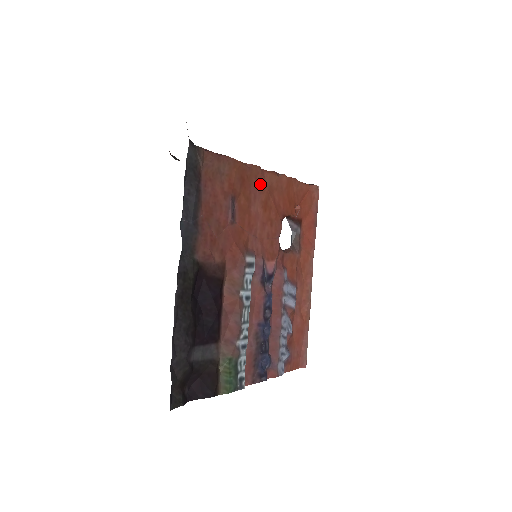
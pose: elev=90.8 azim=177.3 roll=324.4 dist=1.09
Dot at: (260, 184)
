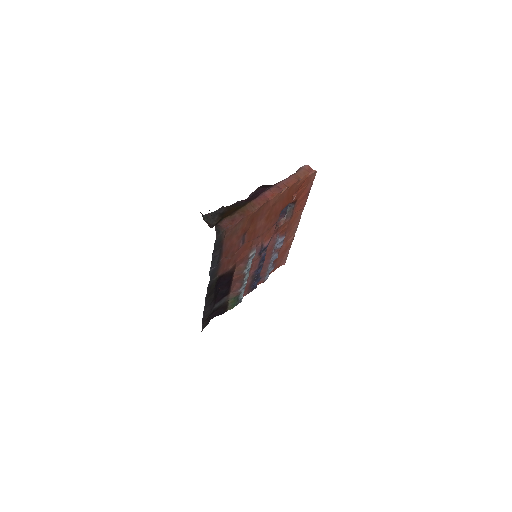
Dot at: (265, 210)
